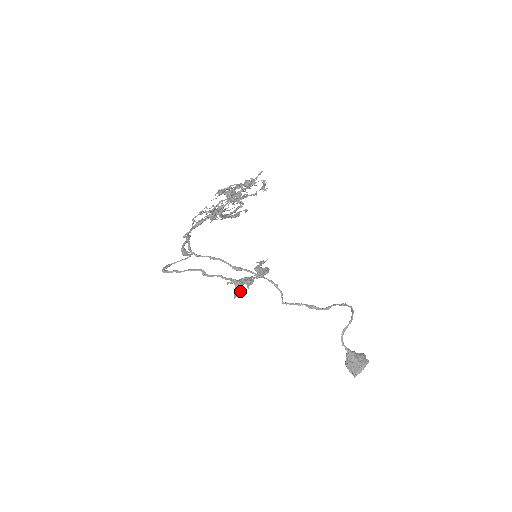
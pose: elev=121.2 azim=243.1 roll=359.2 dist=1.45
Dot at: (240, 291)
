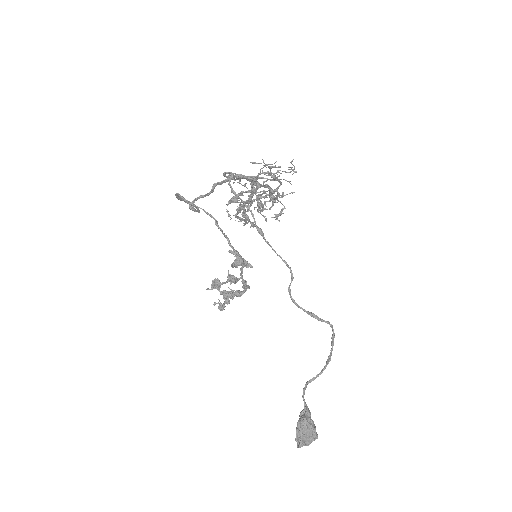
Dot at: (237, 267)
